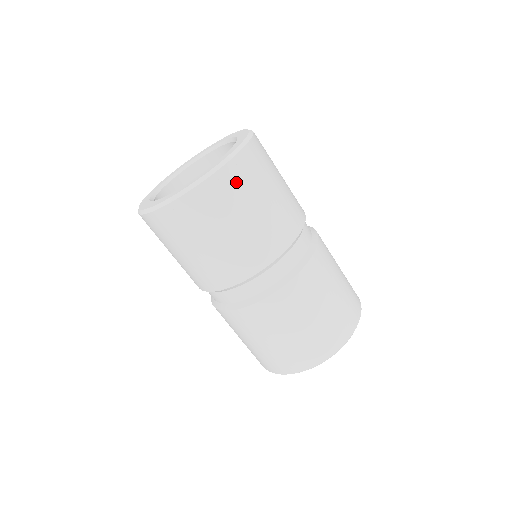
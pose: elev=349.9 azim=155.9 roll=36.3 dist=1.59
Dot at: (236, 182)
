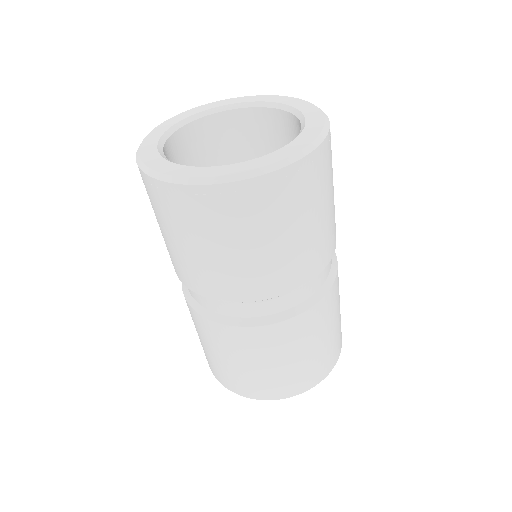
Dot at: (300, 186)
